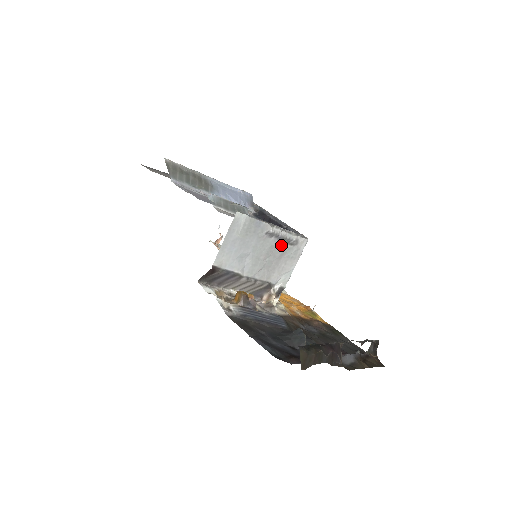
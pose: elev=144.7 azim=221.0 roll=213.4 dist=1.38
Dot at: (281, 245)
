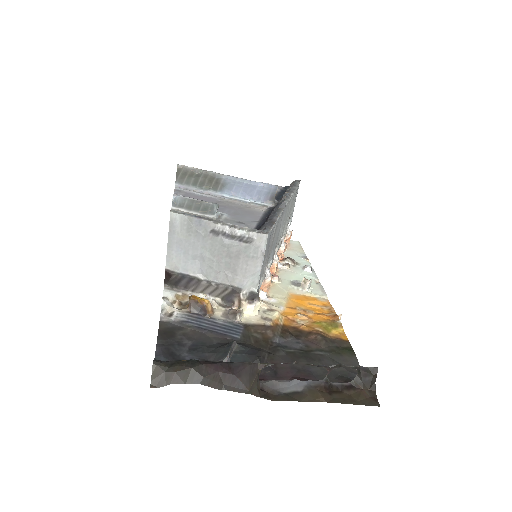
Dot at: (233, 244)
